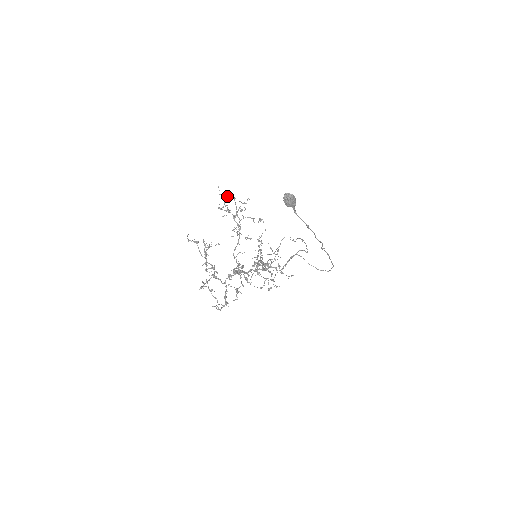
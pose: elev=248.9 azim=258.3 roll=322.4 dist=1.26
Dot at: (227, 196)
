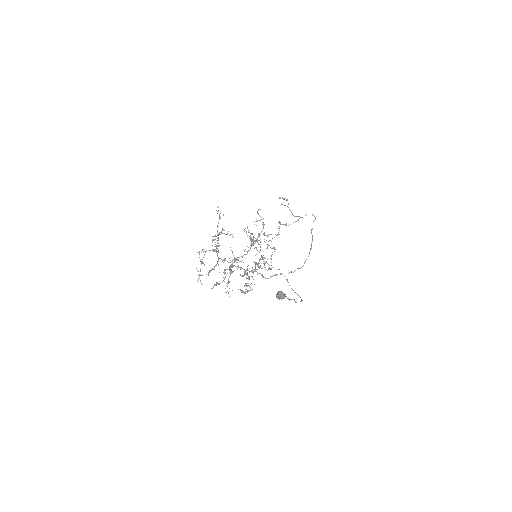
Dot at: (262, 219)
